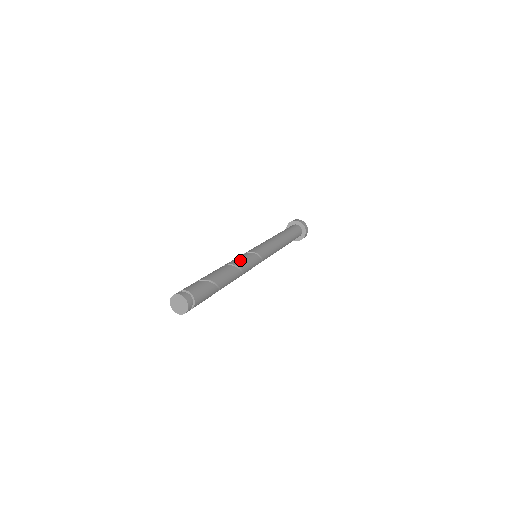
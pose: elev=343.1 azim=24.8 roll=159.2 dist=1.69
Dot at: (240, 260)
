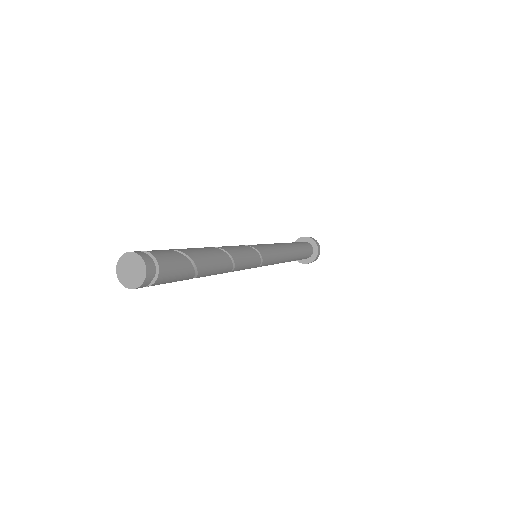
Dot at: (241, 253)
